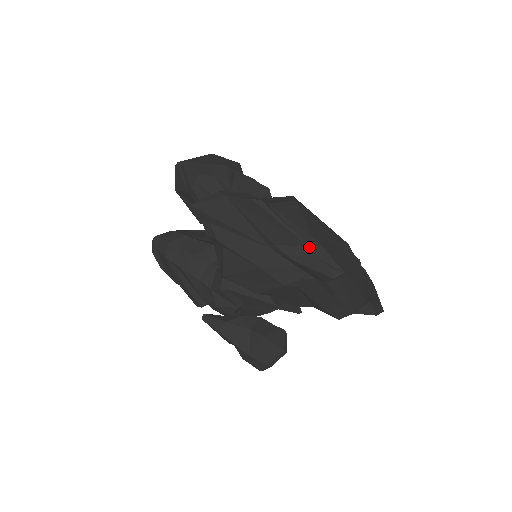
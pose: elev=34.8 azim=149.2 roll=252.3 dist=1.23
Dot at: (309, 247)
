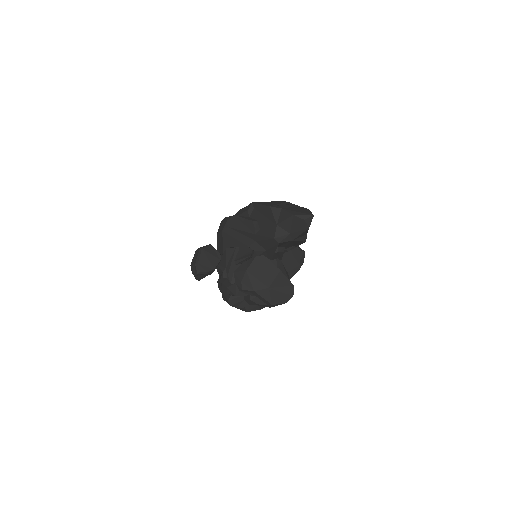
Dot at: (240, 210)
